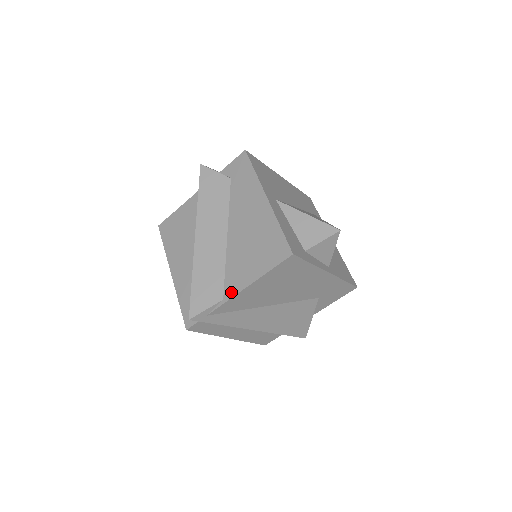
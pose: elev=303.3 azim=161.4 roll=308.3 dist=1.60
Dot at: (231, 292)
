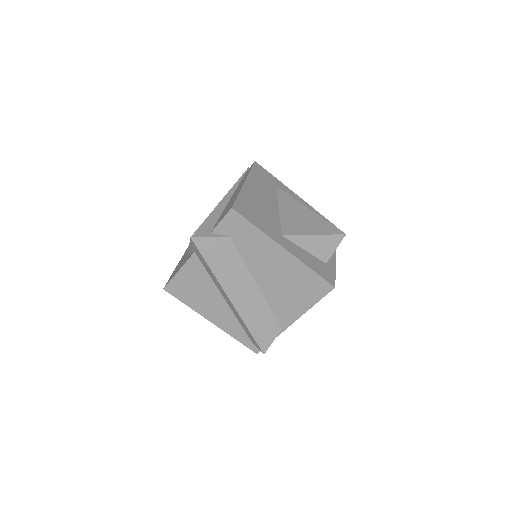
Dot at: (287, 323)
